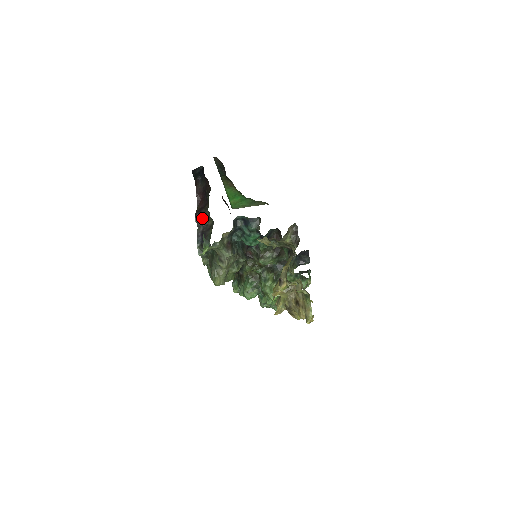
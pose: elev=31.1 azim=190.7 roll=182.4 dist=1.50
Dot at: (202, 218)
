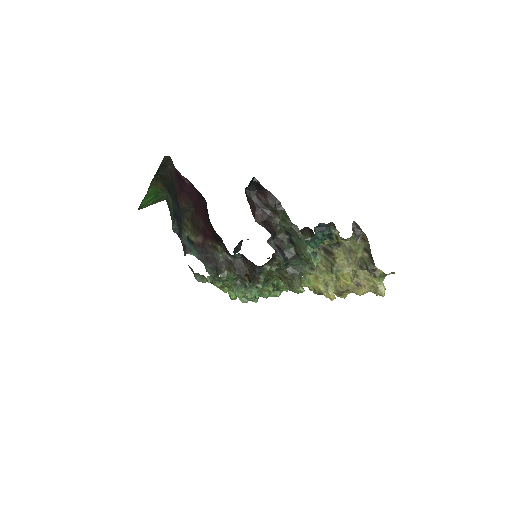
Dot at: (274, 232)
